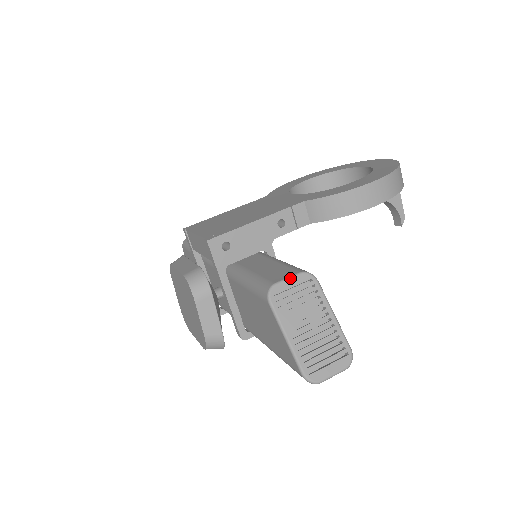
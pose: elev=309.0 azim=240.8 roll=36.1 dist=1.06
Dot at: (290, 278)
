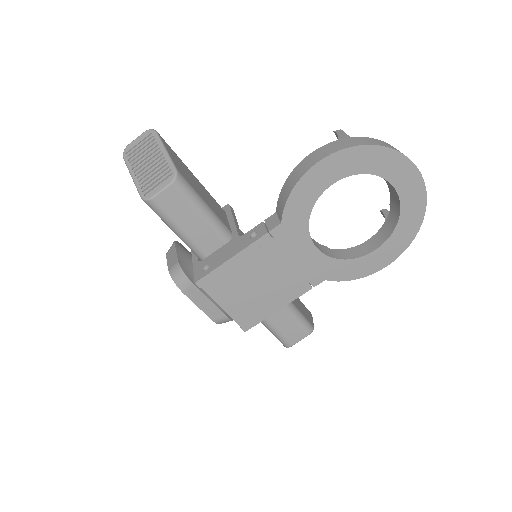
Dot at: occluded
